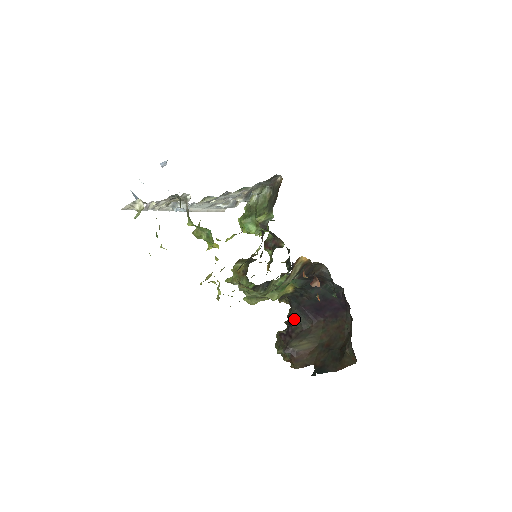
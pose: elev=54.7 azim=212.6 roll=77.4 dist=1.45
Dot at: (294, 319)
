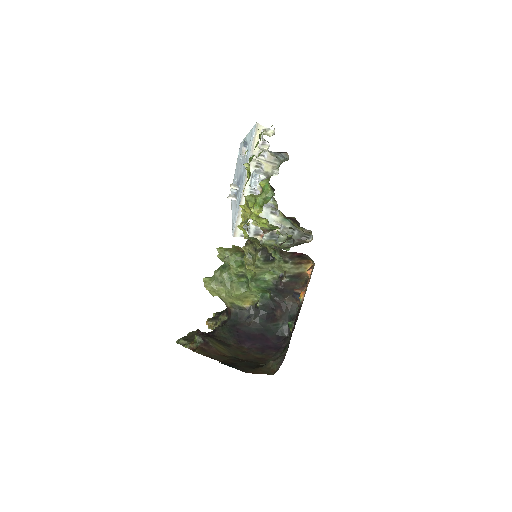
Dot at: (222, 330)
